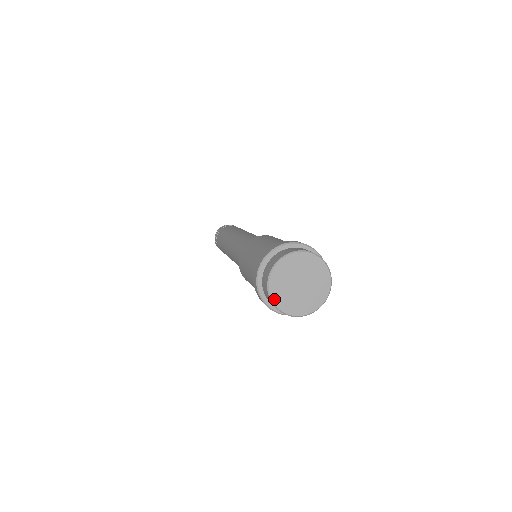
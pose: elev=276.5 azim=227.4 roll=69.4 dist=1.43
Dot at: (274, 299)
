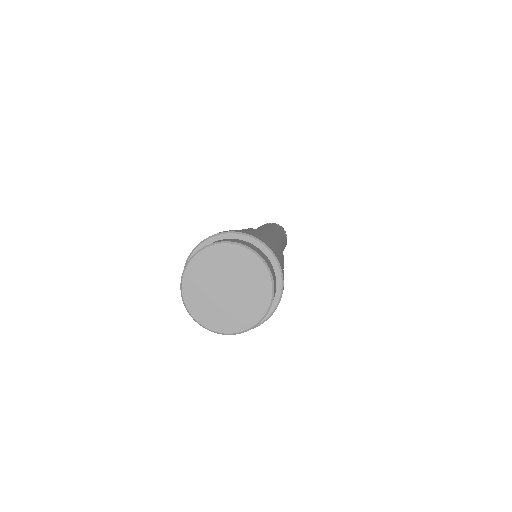
Dot at: (221, 330)
